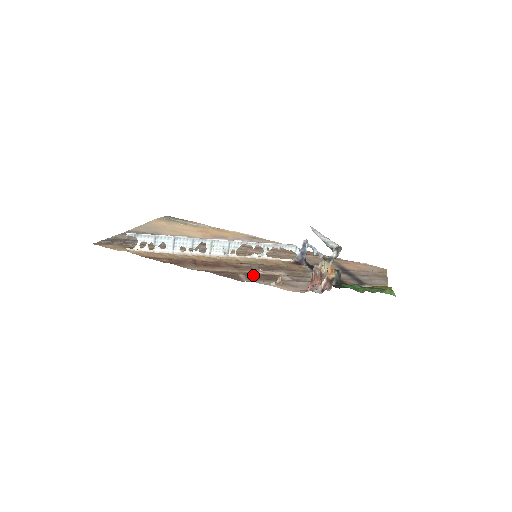
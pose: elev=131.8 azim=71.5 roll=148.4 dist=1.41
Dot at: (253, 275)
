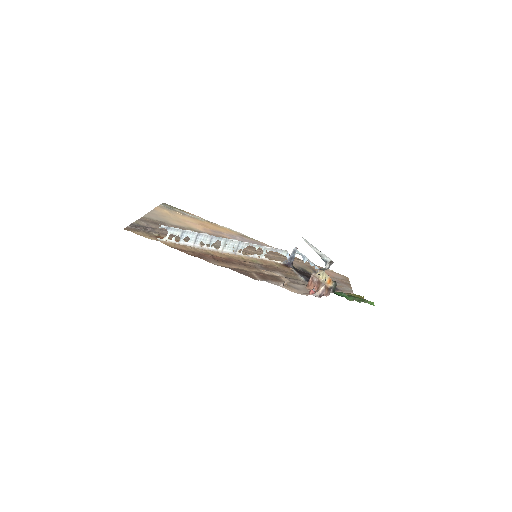
Dot at: (262, 275)
